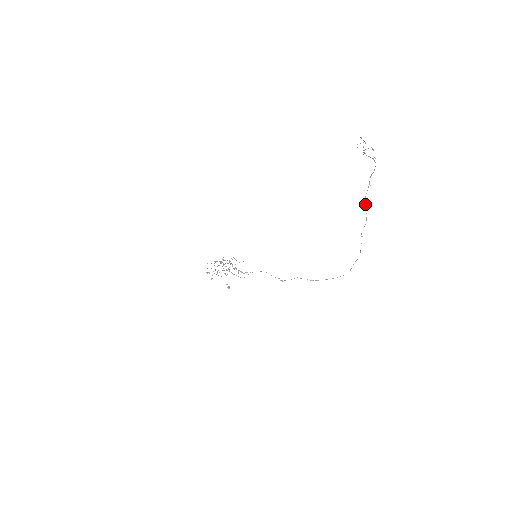
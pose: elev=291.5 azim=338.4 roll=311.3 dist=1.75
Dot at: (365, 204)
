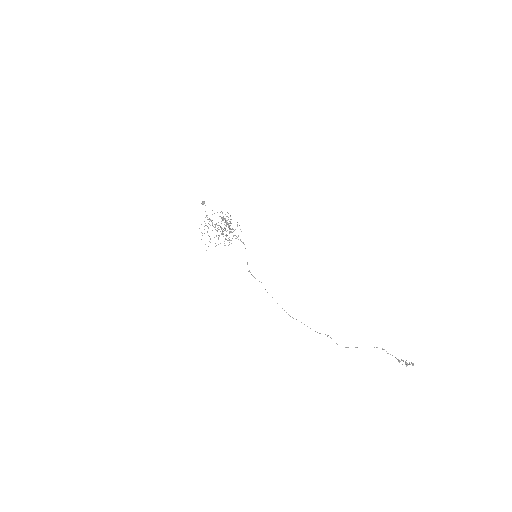
Dot at: (356, 347)
